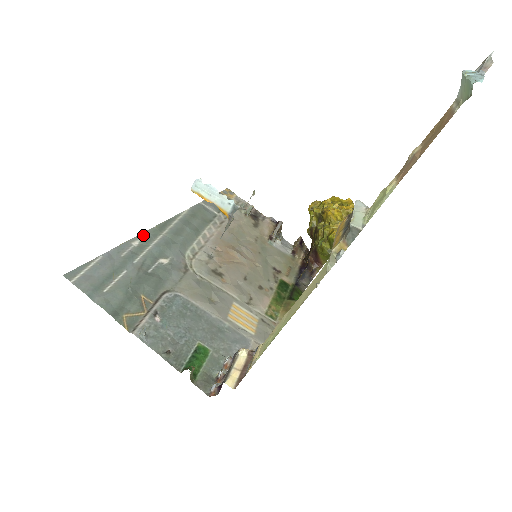
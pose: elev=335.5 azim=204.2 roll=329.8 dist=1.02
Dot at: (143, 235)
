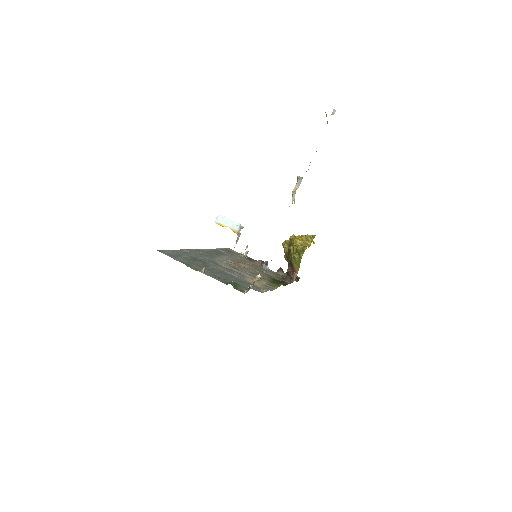
Dot at: (189, 250)
